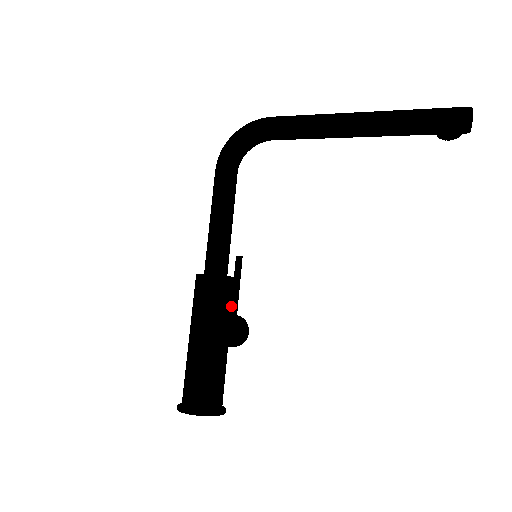
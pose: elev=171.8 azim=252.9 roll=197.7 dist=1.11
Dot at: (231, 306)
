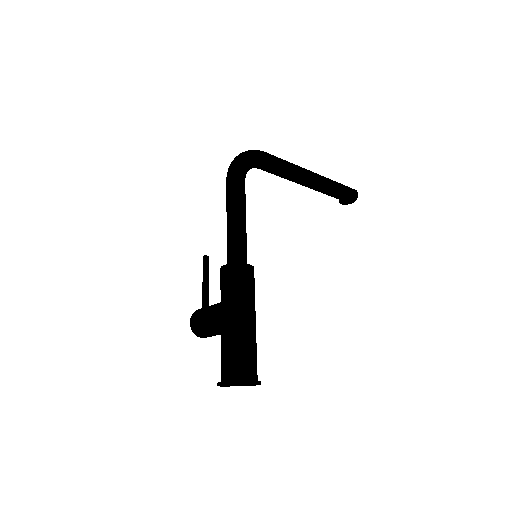
Dot at: occluded
